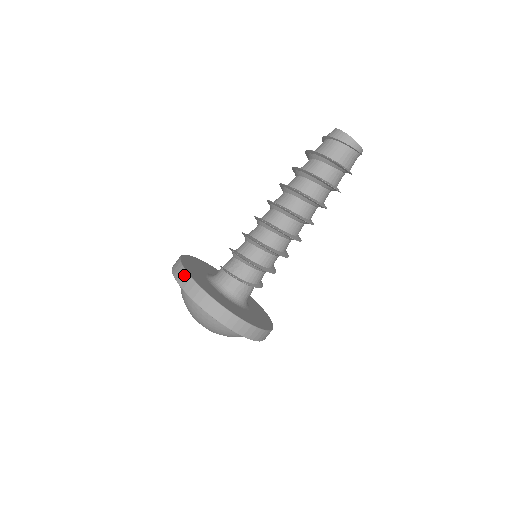
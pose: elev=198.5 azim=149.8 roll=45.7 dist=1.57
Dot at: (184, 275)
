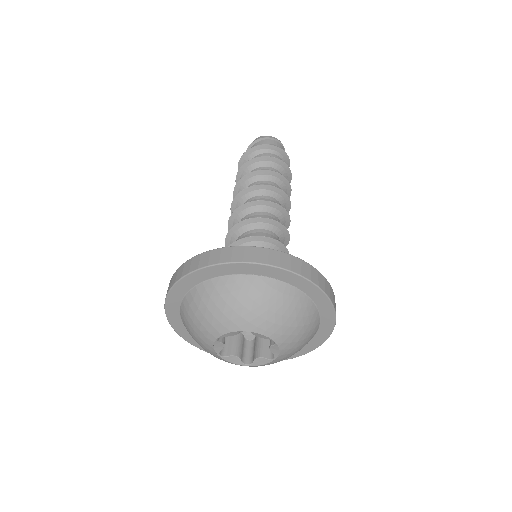
Dot at: (169, 285)
